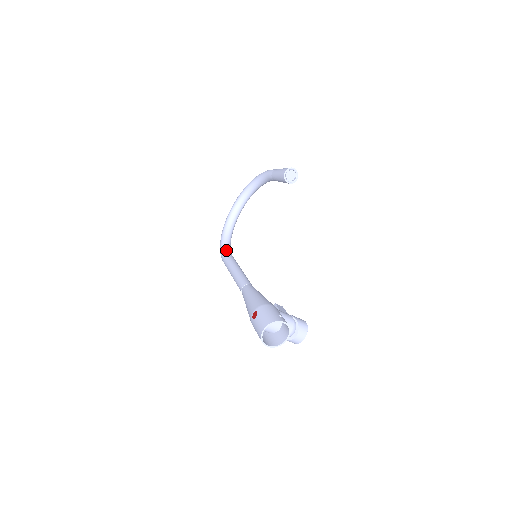
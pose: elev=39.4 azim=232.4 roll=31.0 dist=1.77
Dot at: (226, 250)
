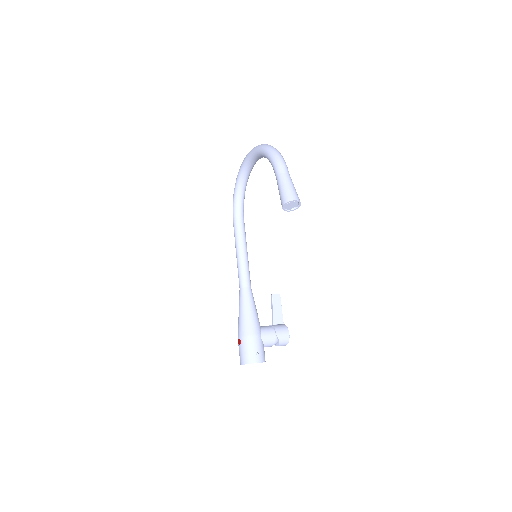
Dot at: (237, 212)
